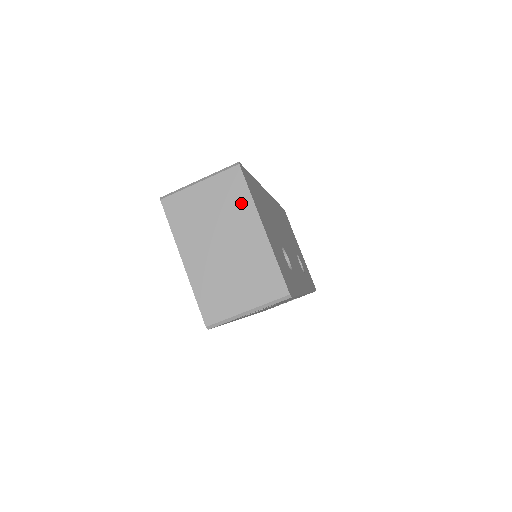
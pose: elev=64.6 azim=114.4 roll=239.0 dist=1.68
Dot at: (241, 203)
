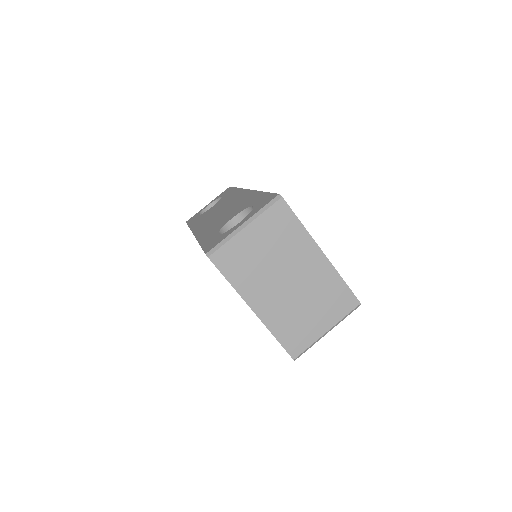
Dot at: (295, 235)
